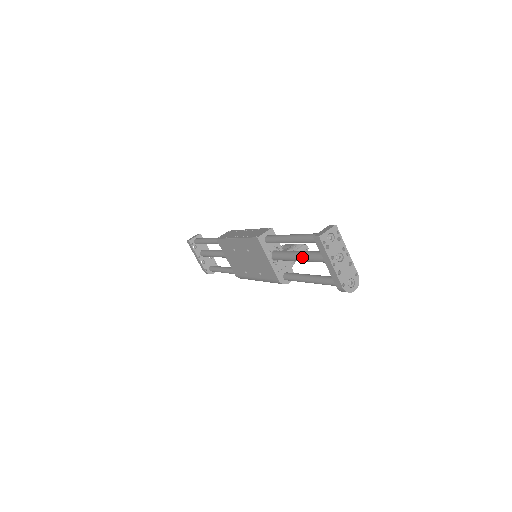
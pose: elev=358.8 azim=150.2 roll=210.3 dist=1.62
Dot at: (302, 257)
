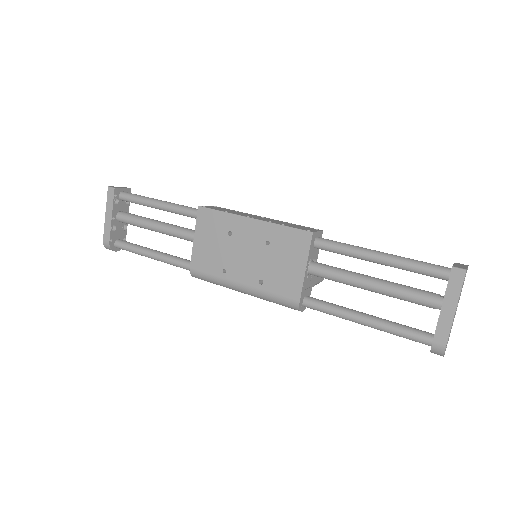
Dot at: (382, 285)
